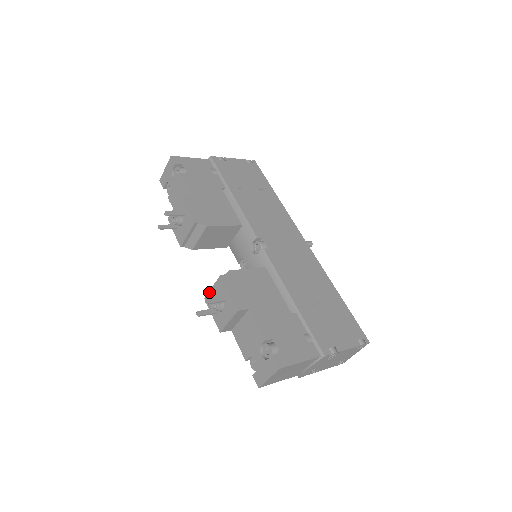
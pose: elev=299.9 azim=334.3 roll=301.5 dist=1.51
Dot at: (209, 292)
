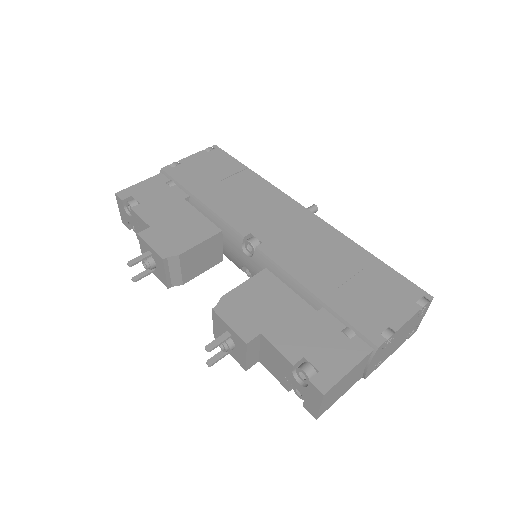
Dot at: (213, 330)
